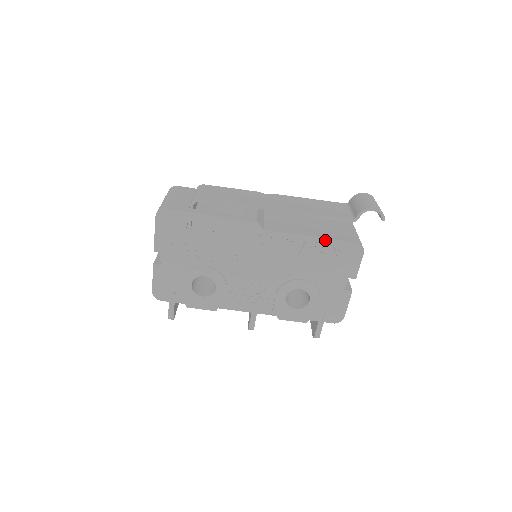
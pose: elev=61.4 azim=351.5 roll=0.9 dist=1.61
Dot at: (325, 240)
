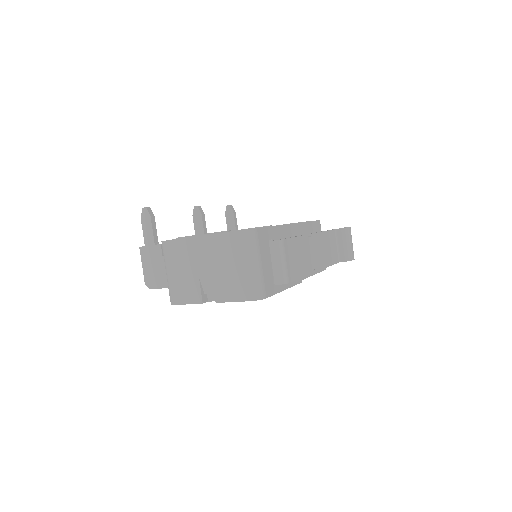
Dot at: (316, 273)
